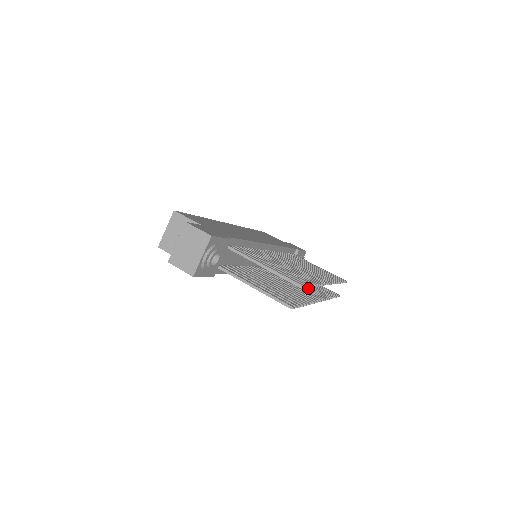
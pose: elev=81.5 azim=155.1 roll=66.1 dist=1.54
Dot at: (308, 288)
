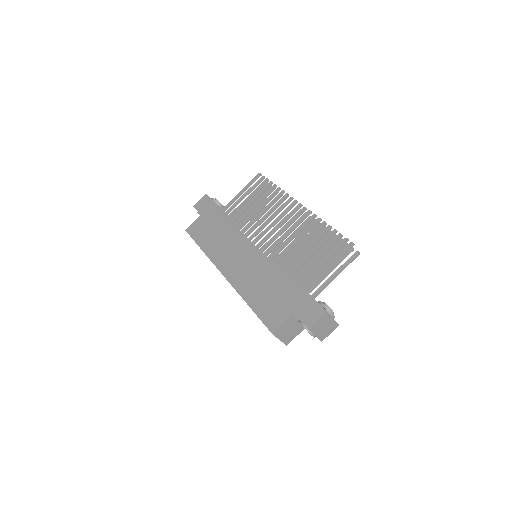
Dot at: occluded
